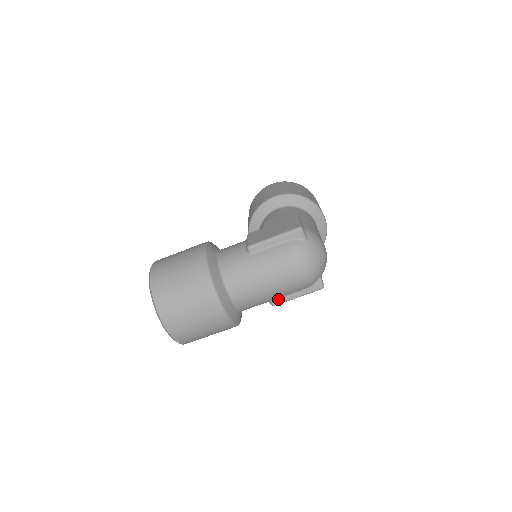
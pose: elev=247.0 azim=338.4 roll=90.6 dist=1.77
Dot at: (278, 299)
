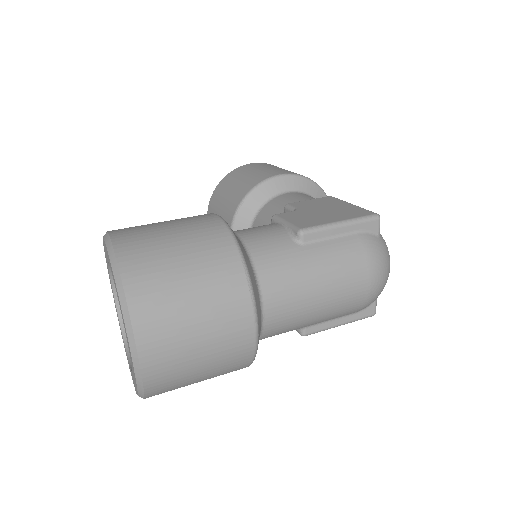
Dot at: (314, 325)
